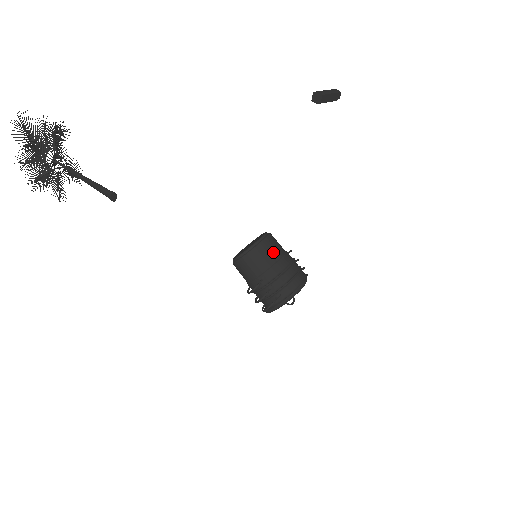
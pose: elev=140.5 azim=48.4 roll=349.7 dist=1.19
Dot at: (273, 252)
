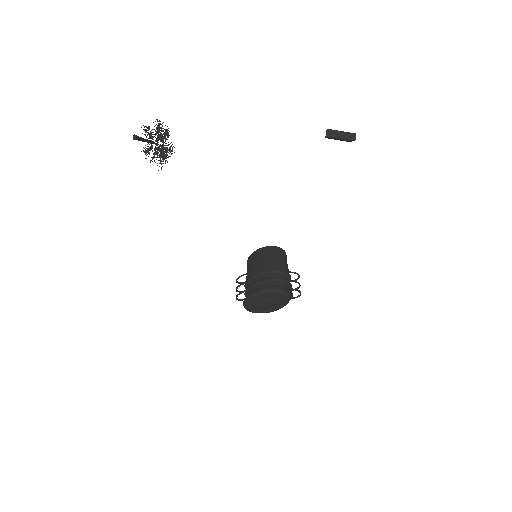
Dot at: (269, 257)
